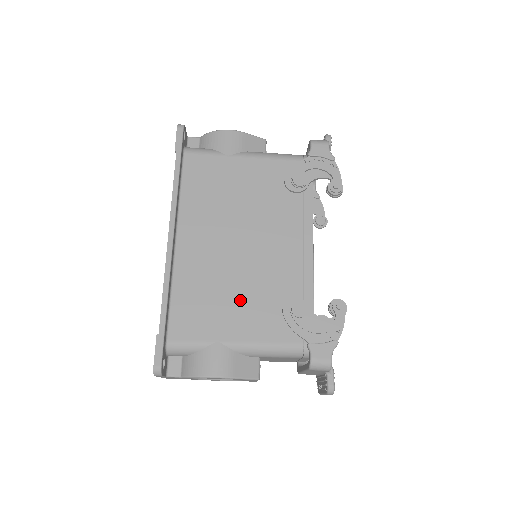
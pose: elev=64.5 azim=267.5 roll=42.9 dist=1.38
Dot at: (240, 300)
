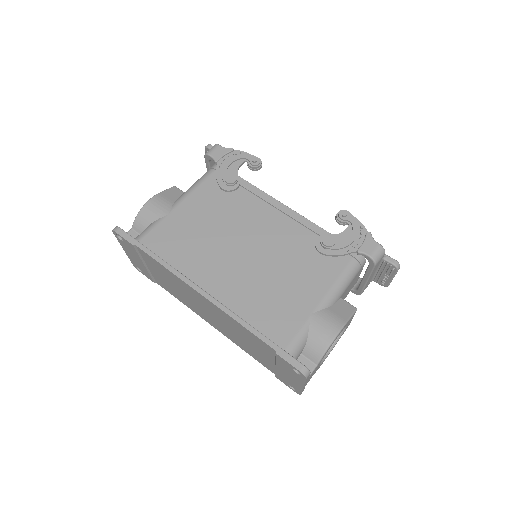
Dot at: (290, 278)
